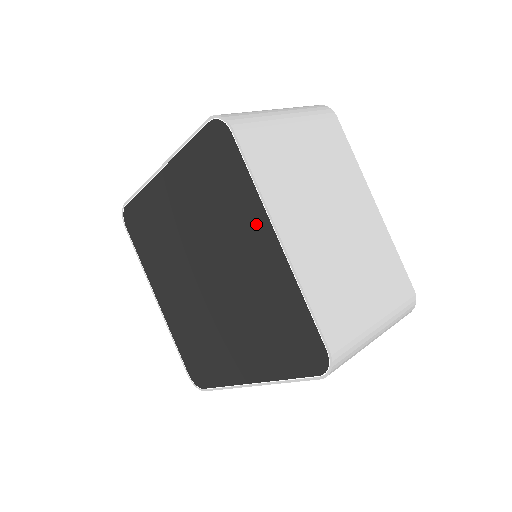
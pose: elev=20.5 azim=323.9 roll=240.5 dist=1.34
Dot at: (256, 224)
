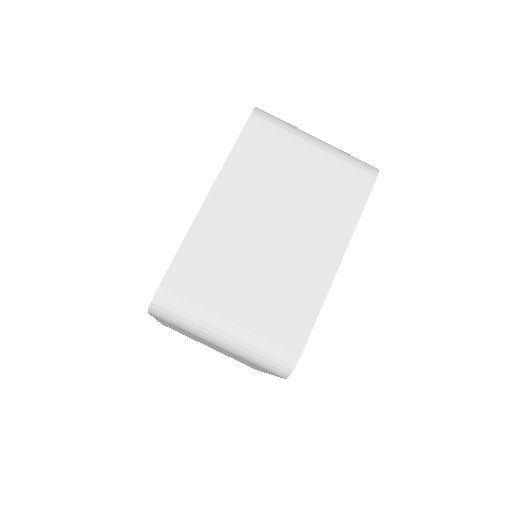
Dot at: occluded
